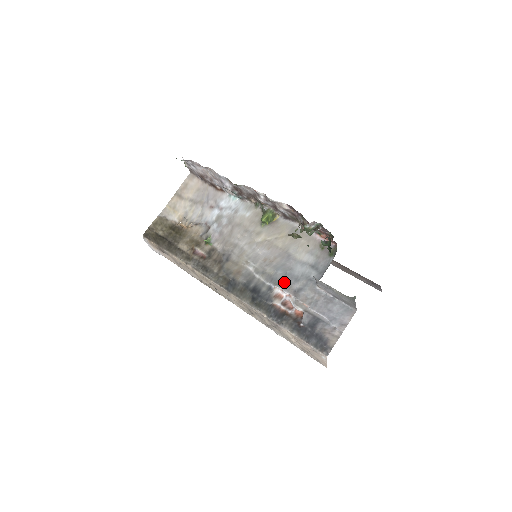
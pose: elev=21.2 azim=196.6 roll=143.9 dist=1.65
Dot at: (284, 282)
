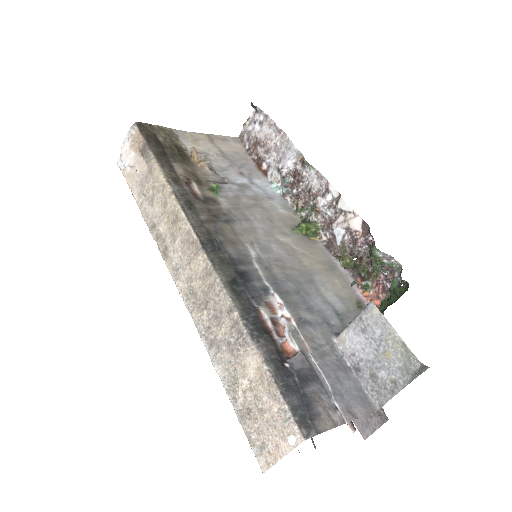
Dot at: (291, 298)
